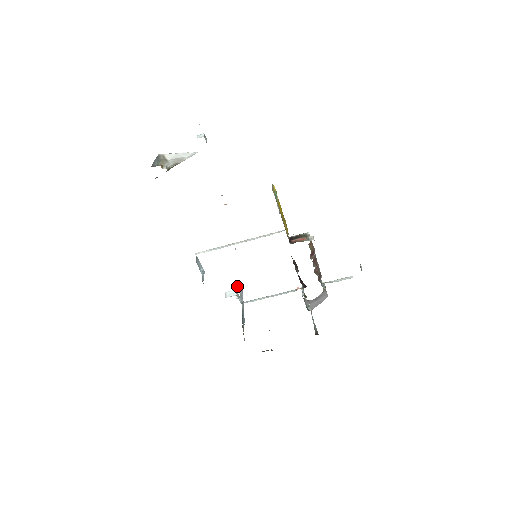
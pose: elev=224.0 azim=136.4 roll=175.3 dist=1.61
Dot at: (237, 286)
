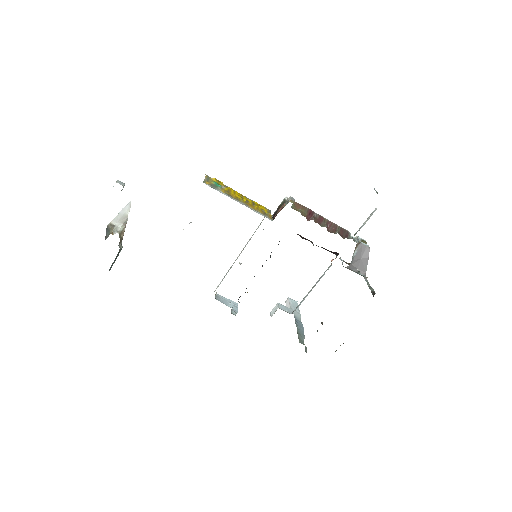
Dot at: (286, 300)
